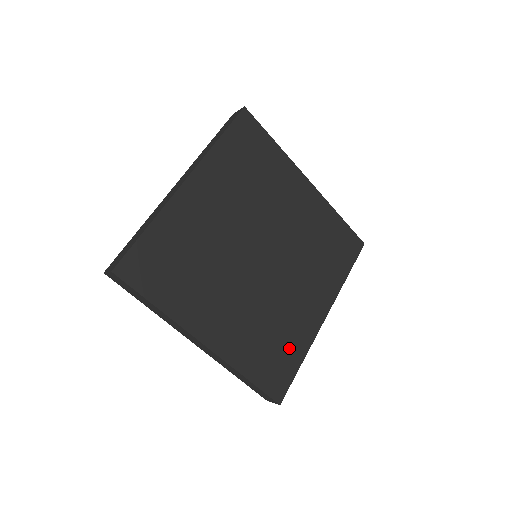
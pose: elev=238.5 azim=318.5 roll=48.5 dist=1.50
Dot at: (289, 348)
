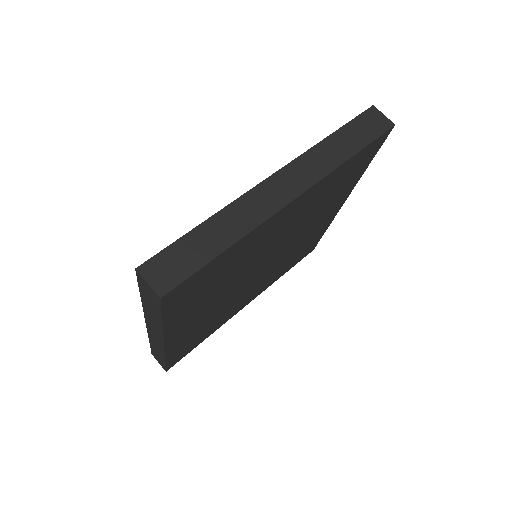
Dot at: (208, 332)
